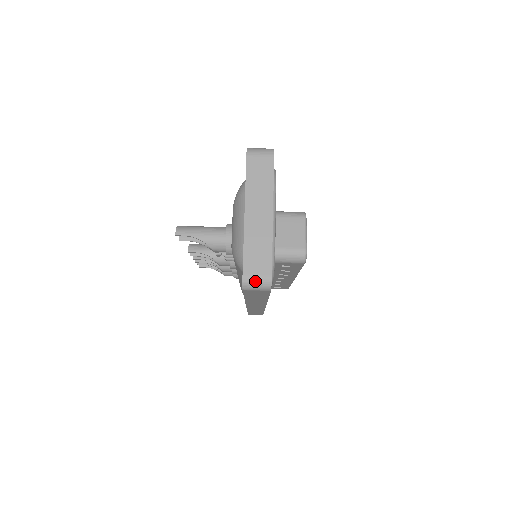
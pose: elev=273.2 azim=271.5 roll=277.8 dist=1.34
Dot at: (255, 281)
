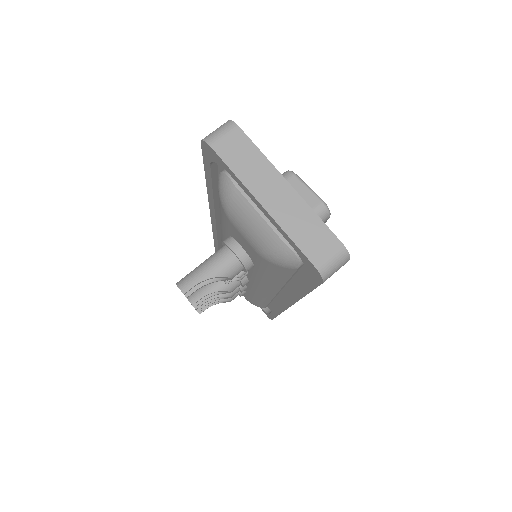
Dot at: (331, 262)
